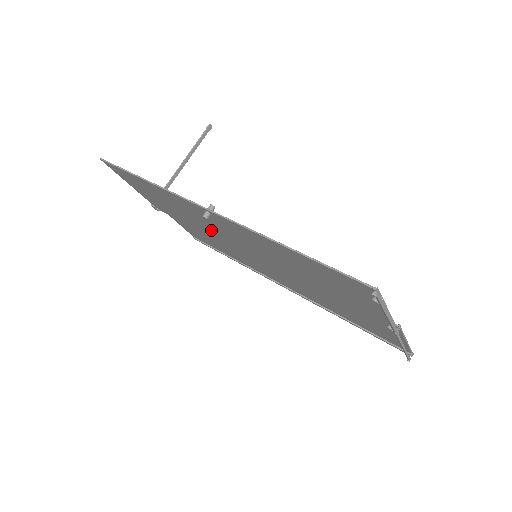
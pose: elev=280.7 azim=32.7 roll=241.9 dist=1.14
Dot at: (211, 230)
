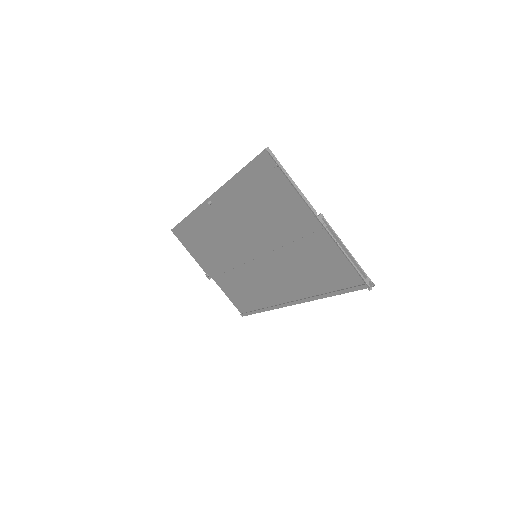
Dot at: (227, 246)
